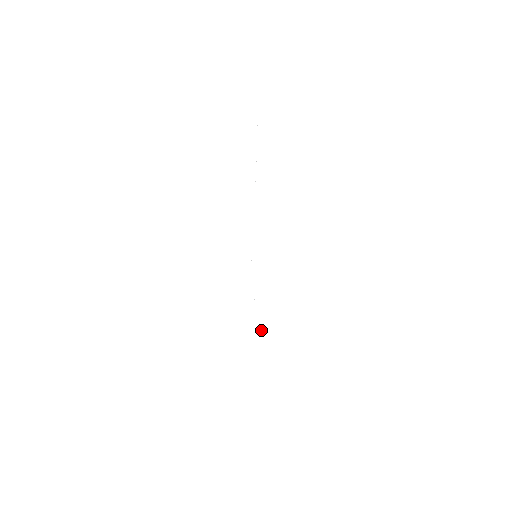
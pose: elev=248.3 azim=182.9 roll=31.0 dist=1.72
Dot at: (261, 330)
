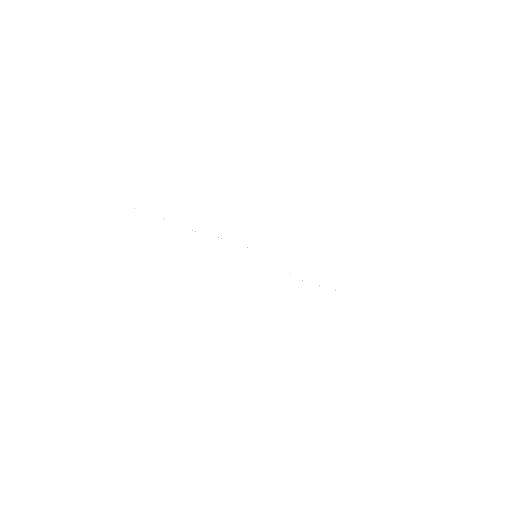
Dot at: occluded
